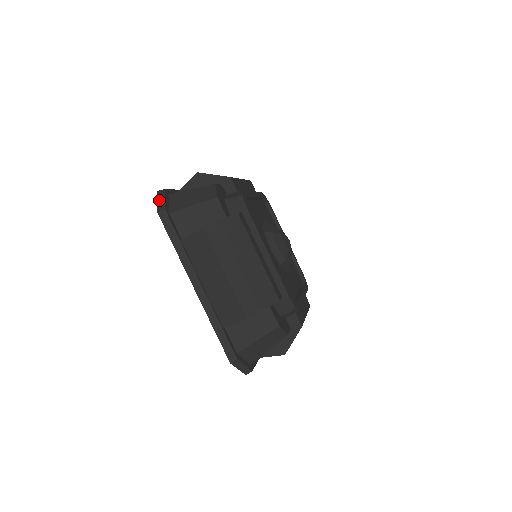
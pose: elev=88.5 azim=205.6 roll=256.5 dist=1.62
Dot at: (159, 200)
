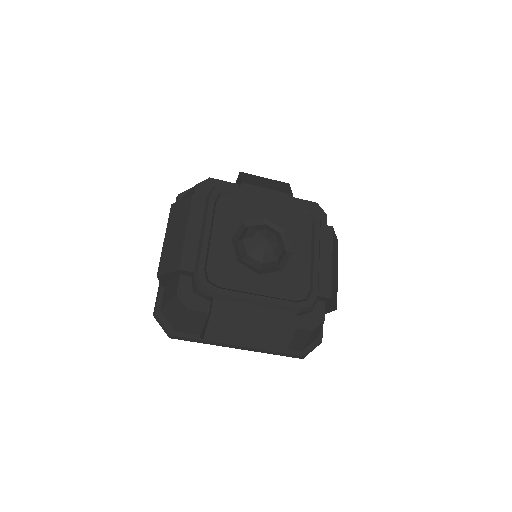
Dot at: (161, 326)
